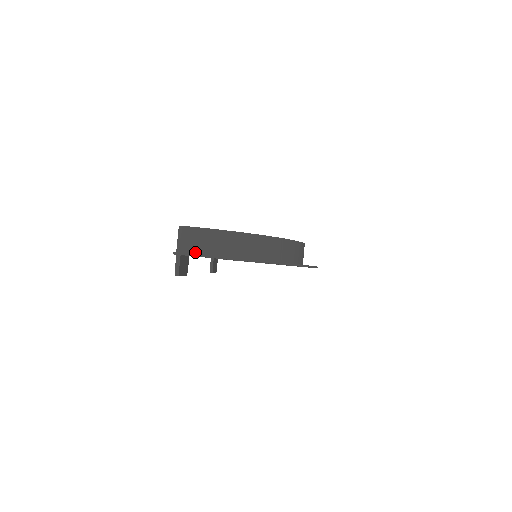
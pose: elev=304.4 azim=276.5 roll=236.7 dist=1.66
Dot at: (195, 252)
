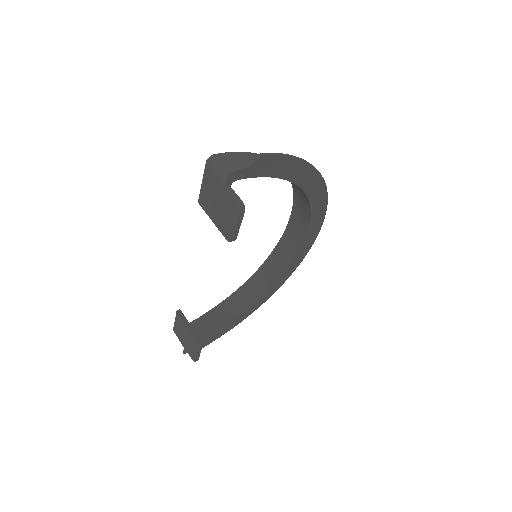
Dot at: occluded
